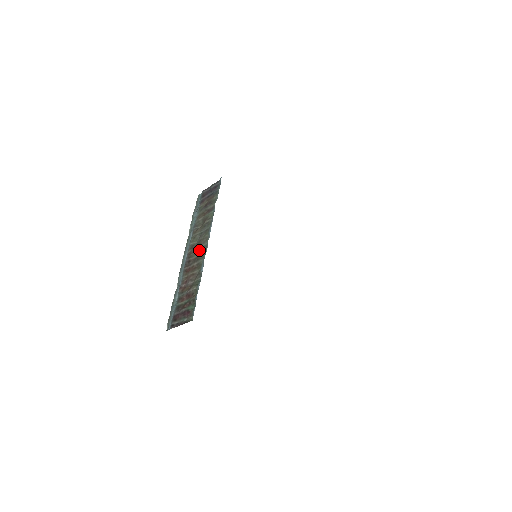
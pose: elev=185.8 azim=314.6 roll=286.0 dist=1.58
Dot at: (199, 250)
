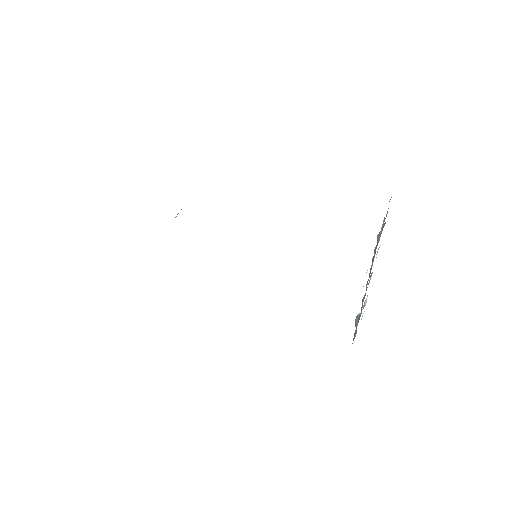
Dot at: occluded
